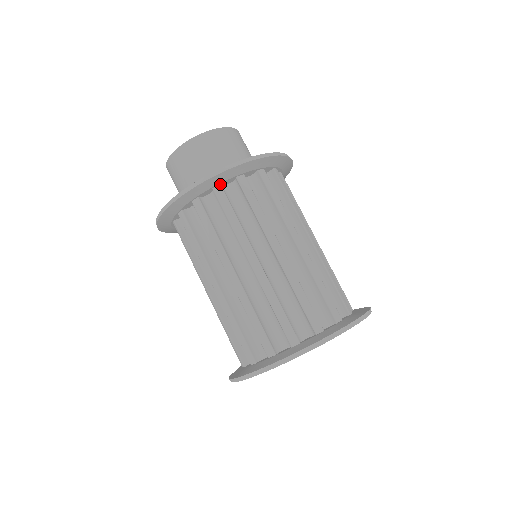
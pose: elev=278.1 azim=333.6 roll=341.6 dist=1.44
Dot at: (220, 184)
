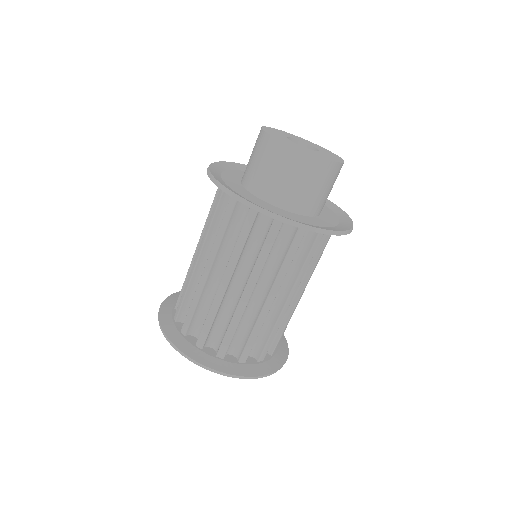
Dot at: occluded
